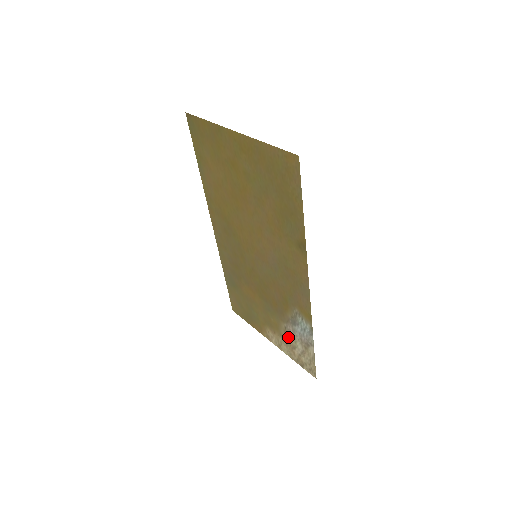
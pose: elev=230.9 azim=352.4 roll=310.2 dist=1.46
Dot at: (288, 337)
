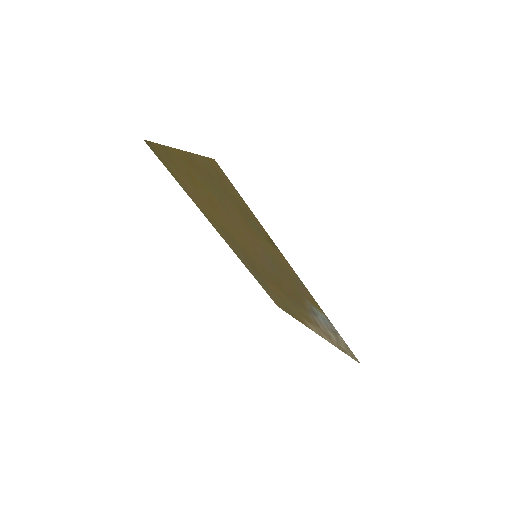
Dot at: (320, 327)
